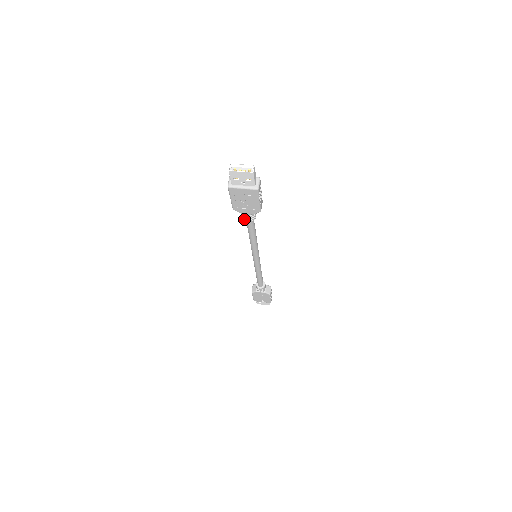
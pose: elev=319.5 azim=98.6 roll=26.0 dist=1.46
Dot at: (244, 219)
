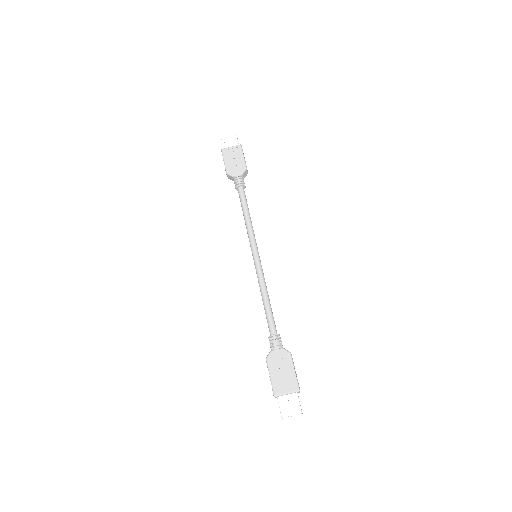
Dot at: occluded
